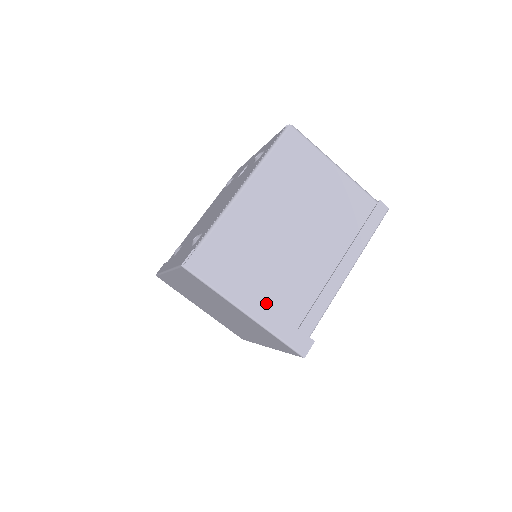
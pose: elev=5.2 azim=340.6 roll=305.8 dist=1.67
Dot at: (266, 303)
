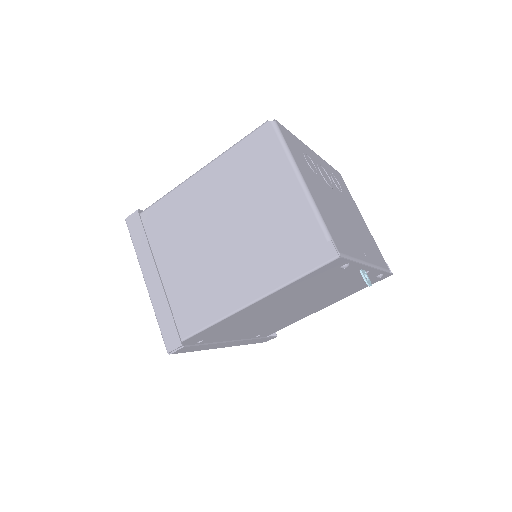
Dot at: (167, 285)
